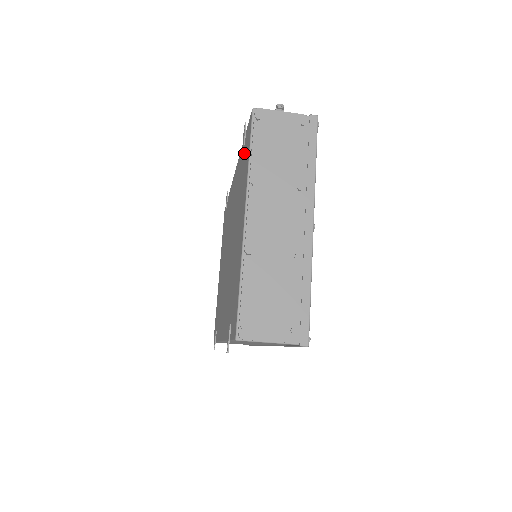
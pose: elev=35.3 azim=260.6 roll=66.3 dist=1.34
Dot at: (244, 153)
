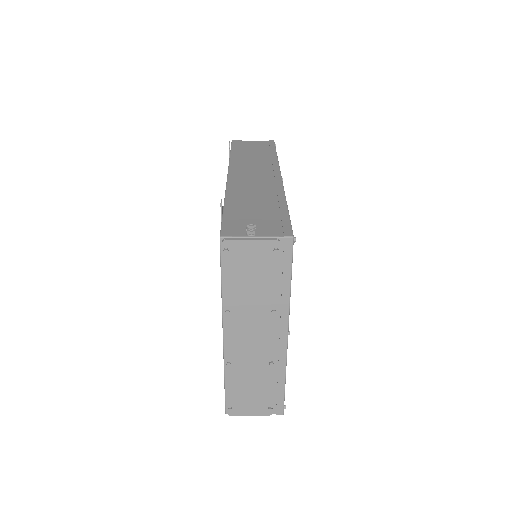
Dot at: occluded
